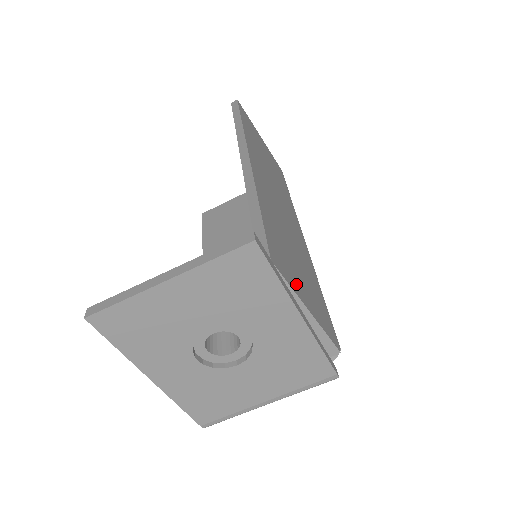
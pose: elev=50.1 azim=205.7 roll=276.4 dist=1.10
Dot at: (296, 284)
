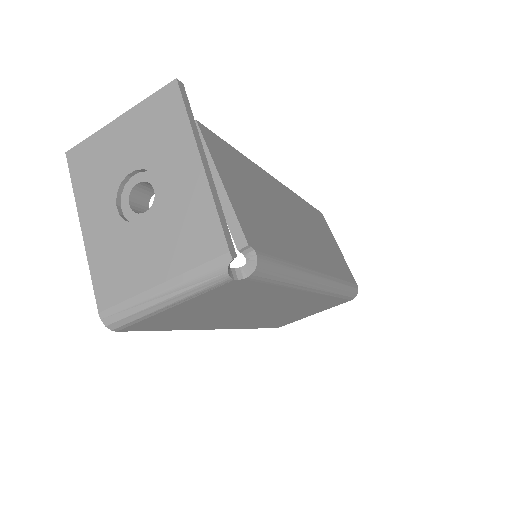
Dot at: (225, 170)
